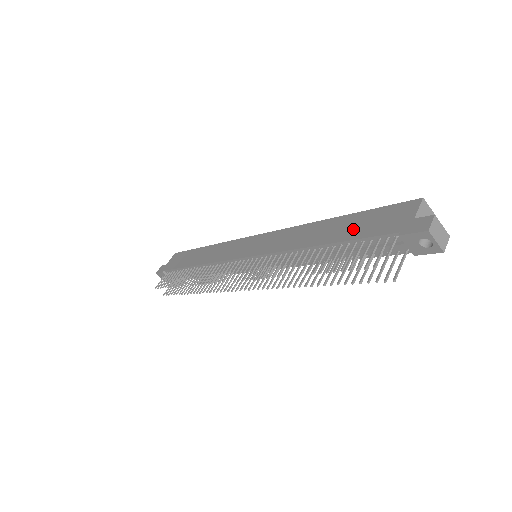
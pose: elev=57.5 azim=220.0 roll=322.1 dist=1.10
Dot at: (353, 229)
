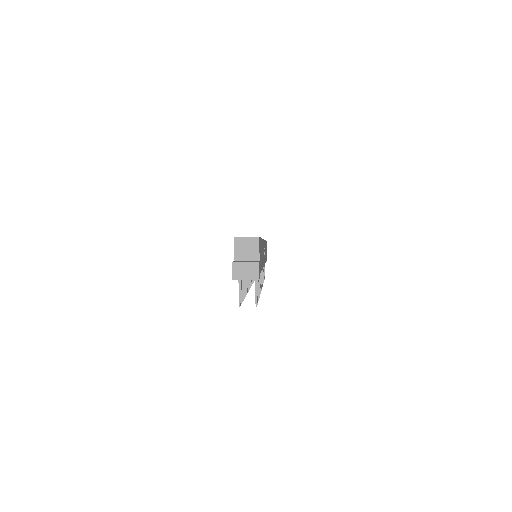
Dot at: occluded
